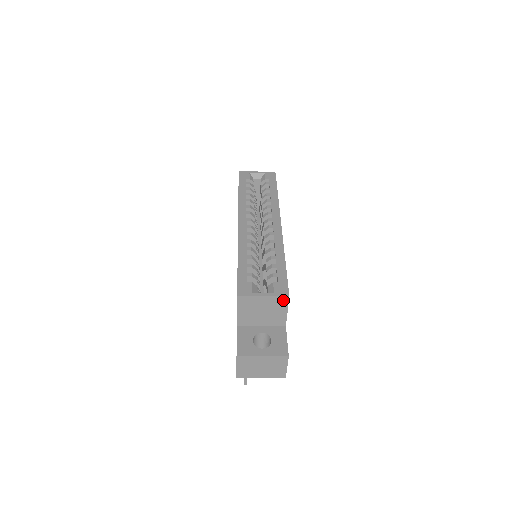
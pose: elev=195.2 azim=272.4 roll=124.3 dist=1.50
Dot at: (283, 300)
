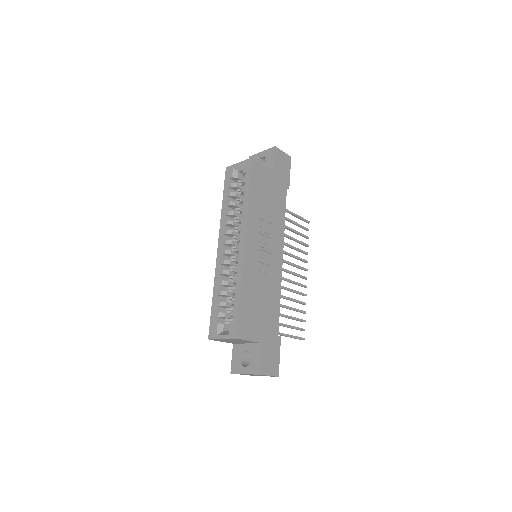
Dot at: (237, 339)
